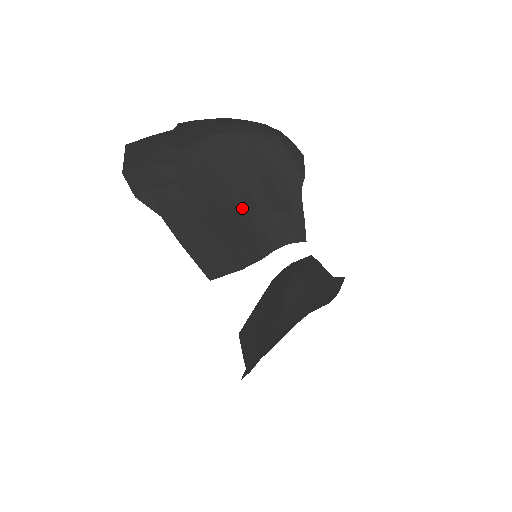
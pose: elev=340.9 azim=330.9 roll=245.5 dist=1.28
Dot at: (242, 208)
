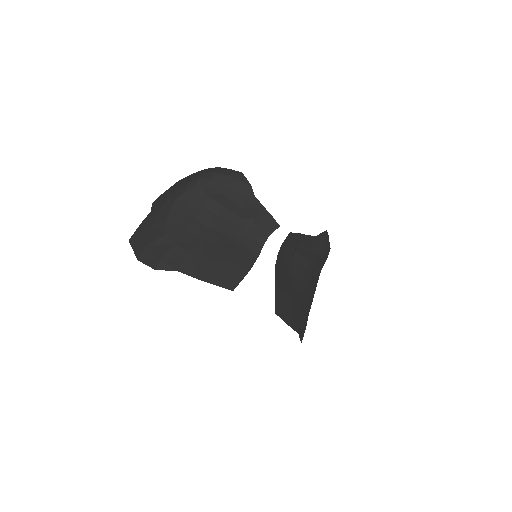
Dot at: (225, 232)
